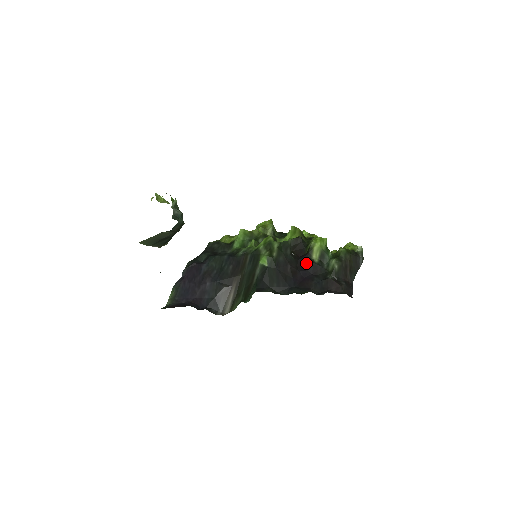
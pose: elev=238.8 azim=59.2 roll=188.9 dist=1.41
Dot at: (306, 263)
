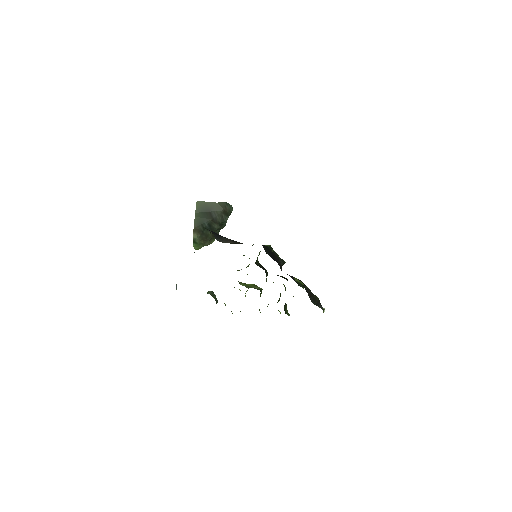
Dot at: occluded
